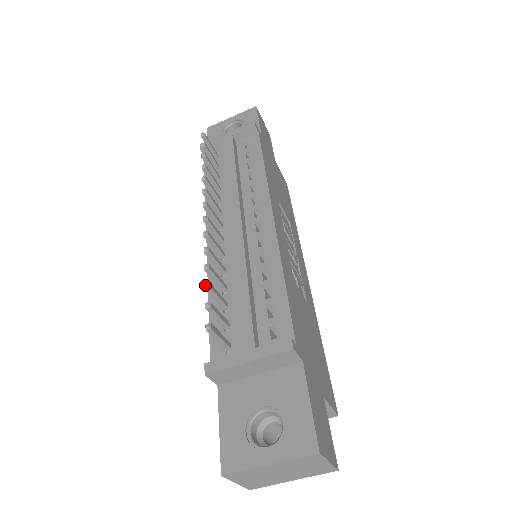
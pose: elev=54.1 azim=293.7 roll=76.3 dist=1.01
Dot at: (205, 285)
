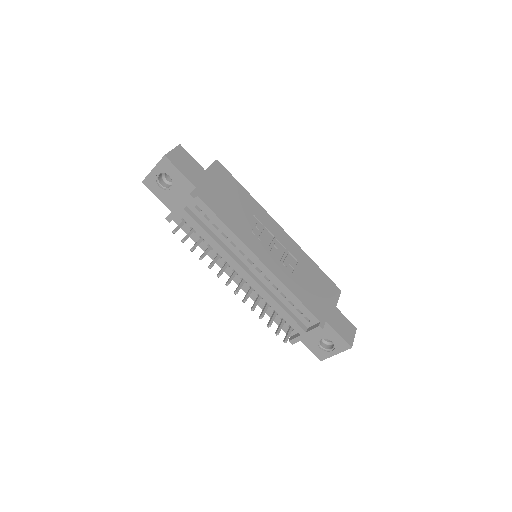
Dot at: occluded
